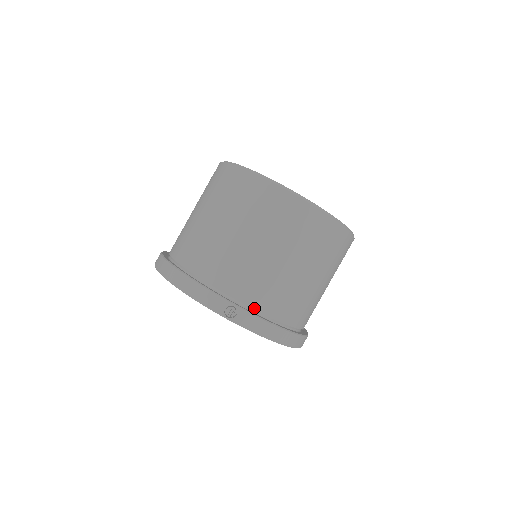
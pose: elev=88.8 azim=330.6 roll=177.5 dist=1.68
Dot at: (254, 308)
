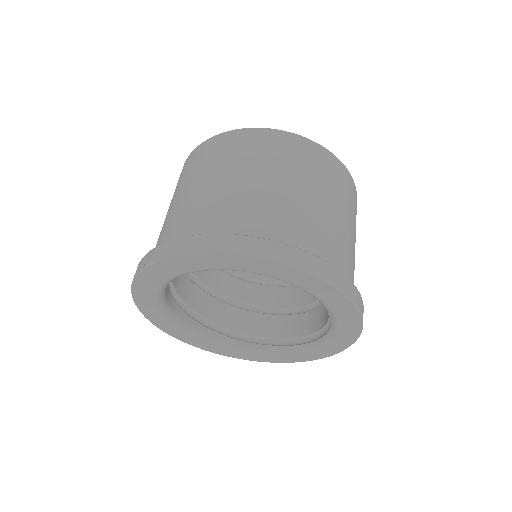
Dot at: occluded
